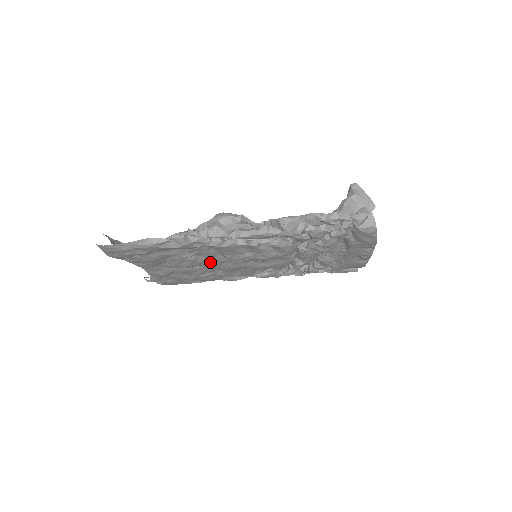
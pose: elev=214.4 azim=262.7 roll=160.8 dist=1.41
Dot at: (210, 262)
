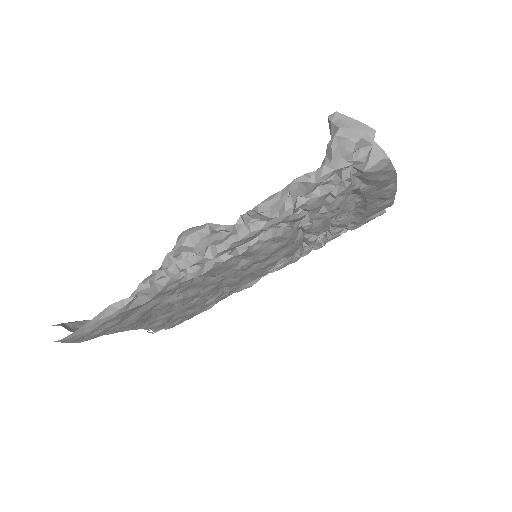
Dot at: (205, 289)
